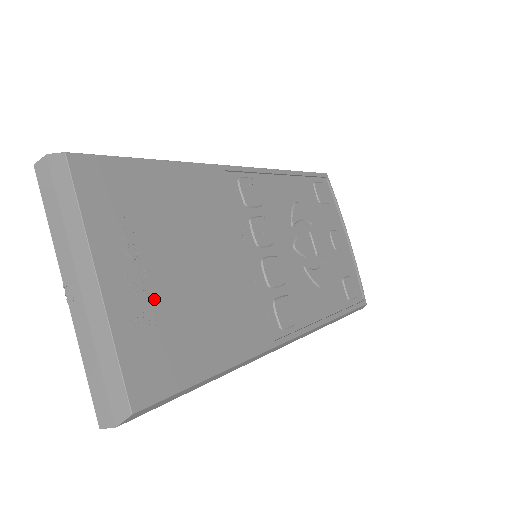
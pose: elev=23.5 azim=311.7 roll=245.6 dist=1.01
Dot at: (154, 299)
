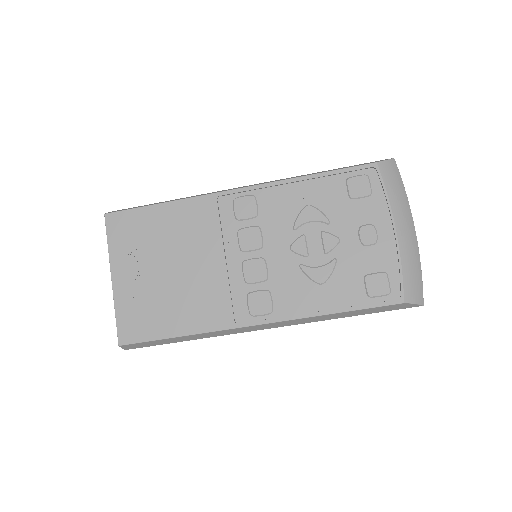
Dot at: (142, 289)
